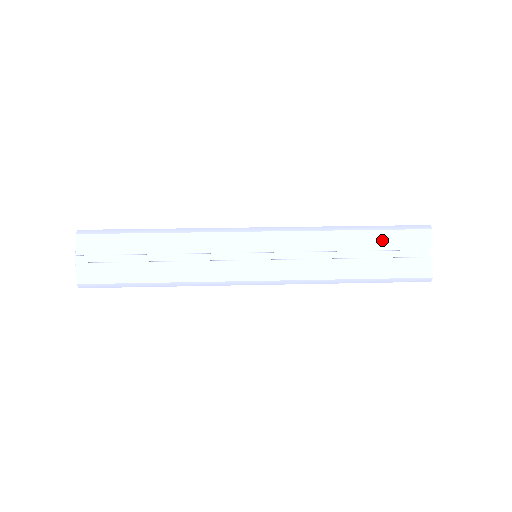
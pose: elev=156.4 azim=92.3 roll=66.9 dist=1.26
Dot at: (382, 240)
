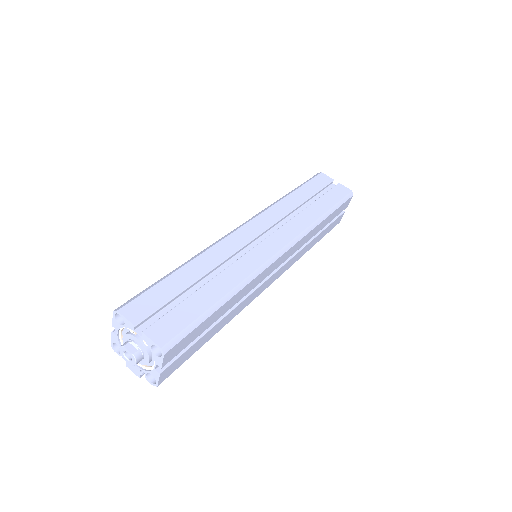
Dot at: (309, 189)
